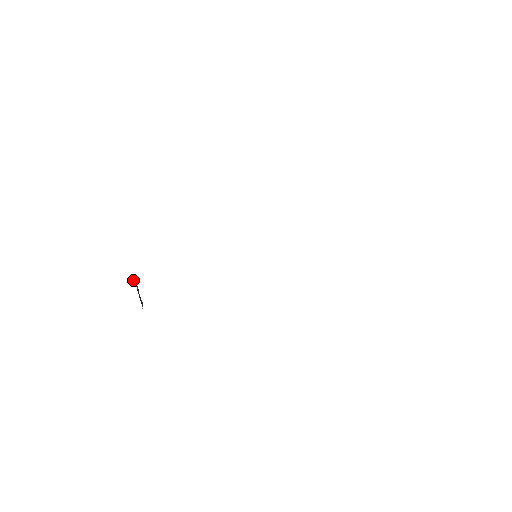
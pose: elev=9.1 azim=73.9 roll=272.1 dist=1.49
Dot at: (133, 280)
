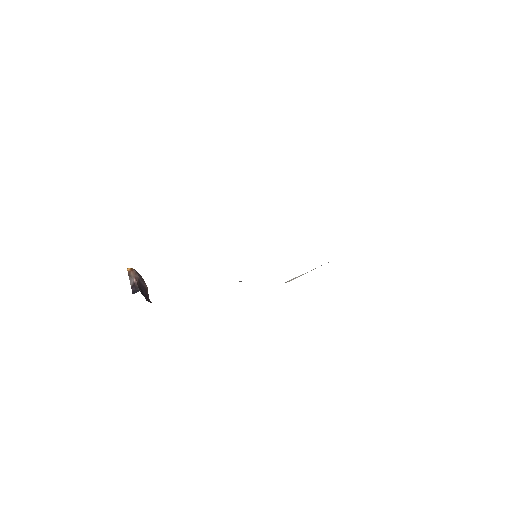
Dot at: (135, 284)
